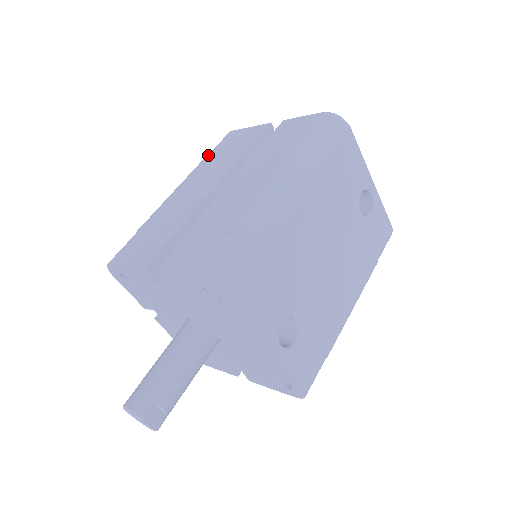
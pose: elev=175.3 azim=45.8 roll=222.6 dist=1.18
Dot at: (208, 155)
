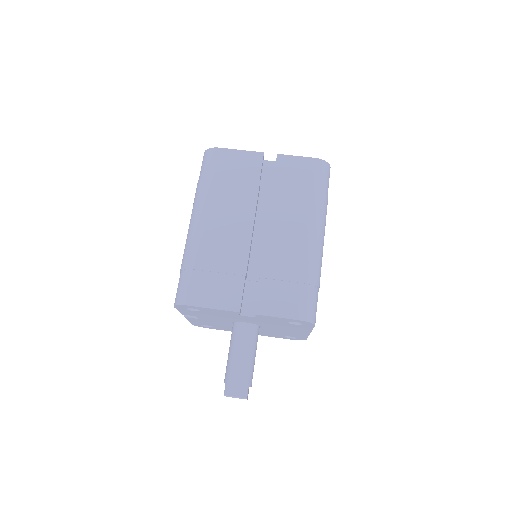
Dot at: (211, 180)
